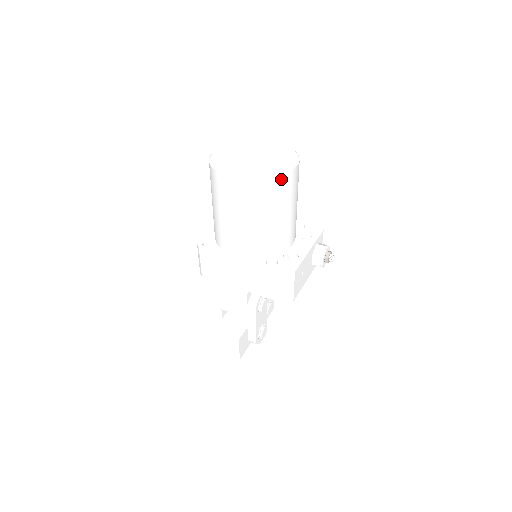
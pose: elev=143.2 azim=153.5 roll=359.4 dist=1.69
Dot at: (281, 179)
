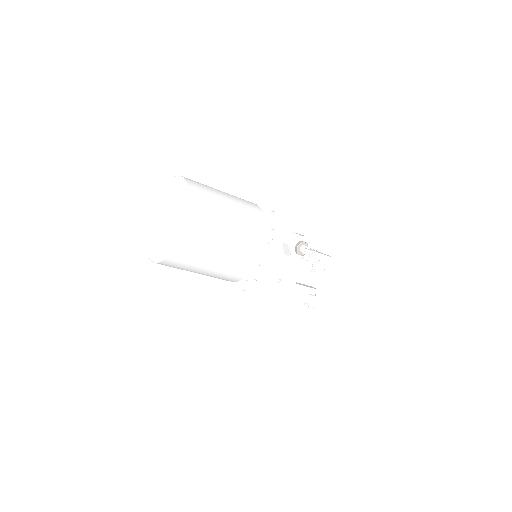
Dot at: (176, 251)
